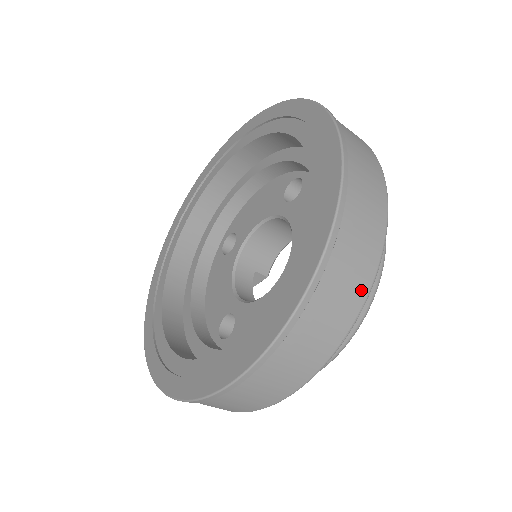
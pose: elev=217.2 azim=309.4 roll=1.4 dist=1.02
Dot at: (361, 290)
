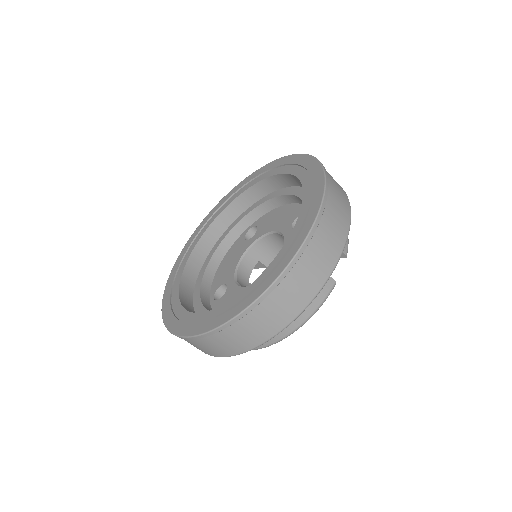
Dot at: (285, 320)
